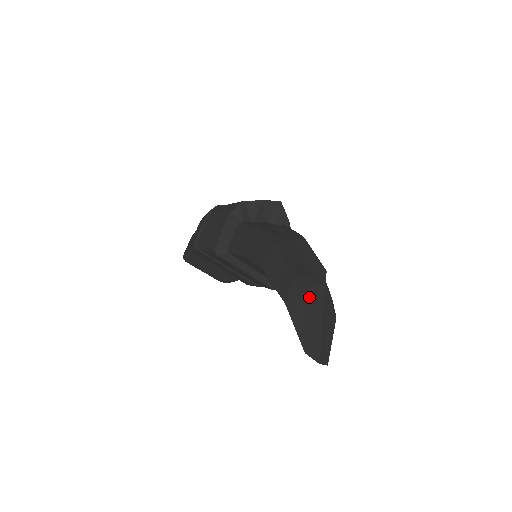
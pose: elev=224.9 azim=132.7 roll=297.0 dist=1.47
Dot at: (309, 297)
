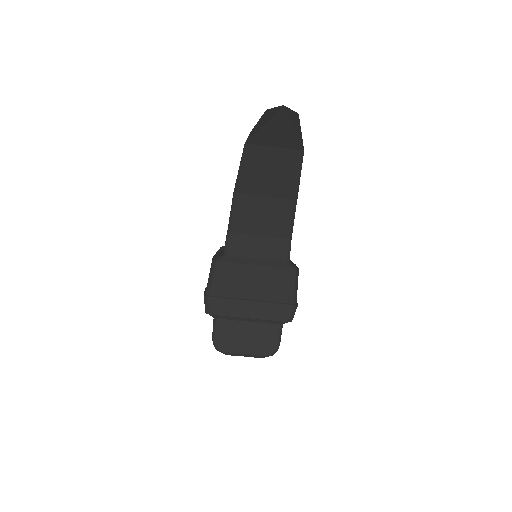
Dot at: occluded
